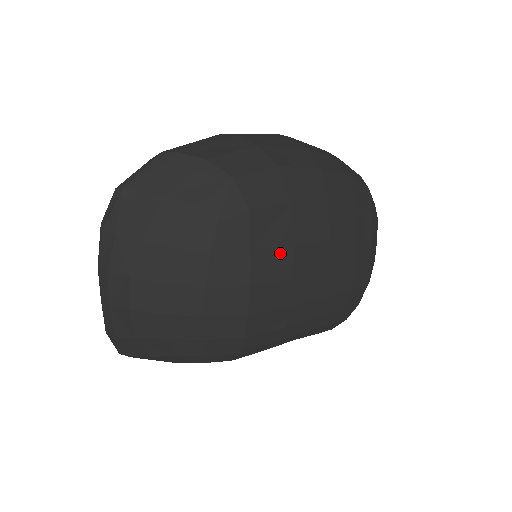
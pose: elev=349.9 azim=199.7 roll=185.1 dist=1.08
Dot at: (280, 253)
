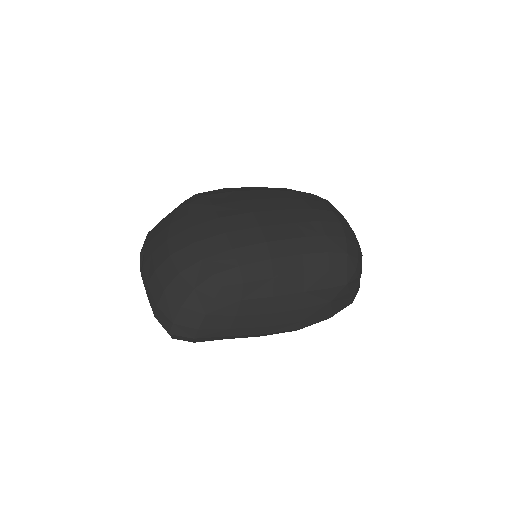
Dot at: (235, 204)
